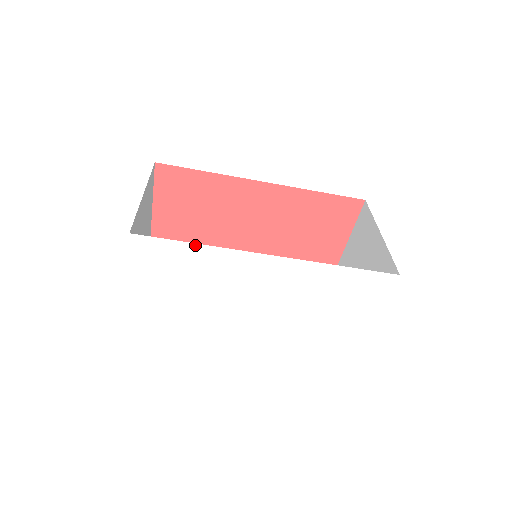
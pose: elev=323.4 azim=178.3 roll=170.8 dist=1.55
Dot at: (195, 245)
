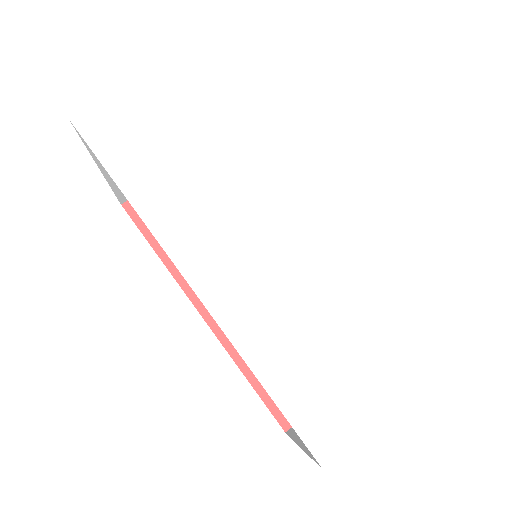
Dot at: (266, 96)
